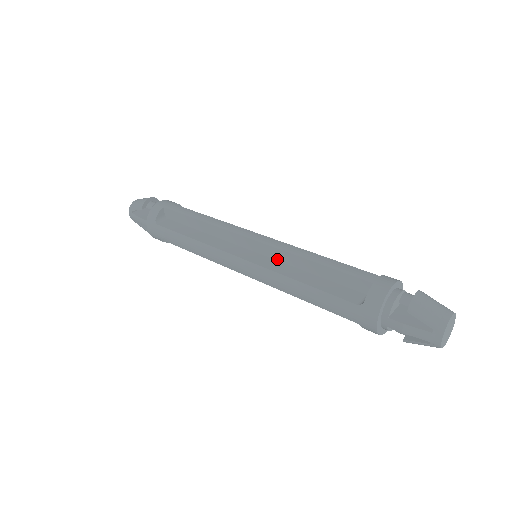
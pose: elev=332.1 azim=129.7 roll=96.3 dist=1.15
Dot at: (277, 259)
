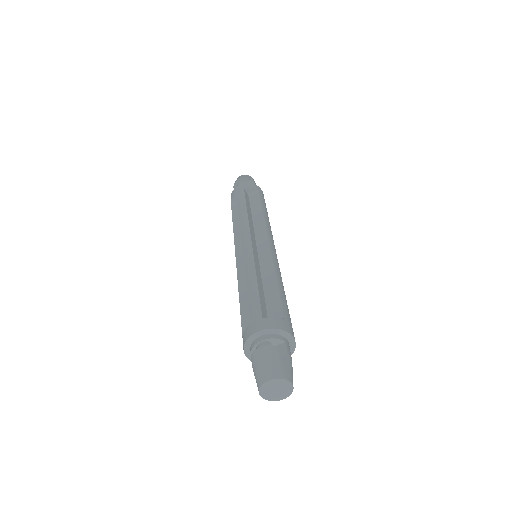
Dot at: occluded
